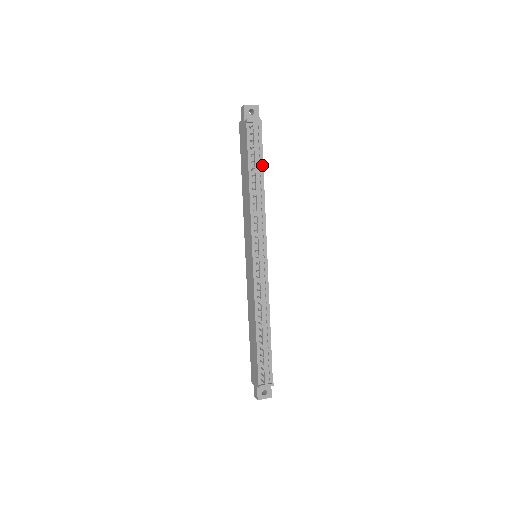
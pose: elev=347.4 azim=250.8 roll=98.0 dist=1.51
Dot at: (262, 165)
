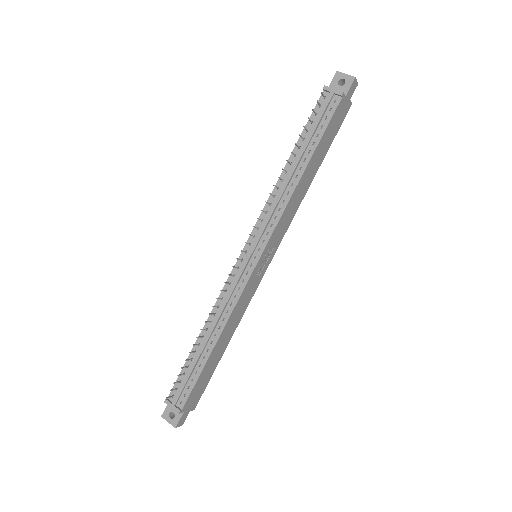
Dot at: (314, 148)
